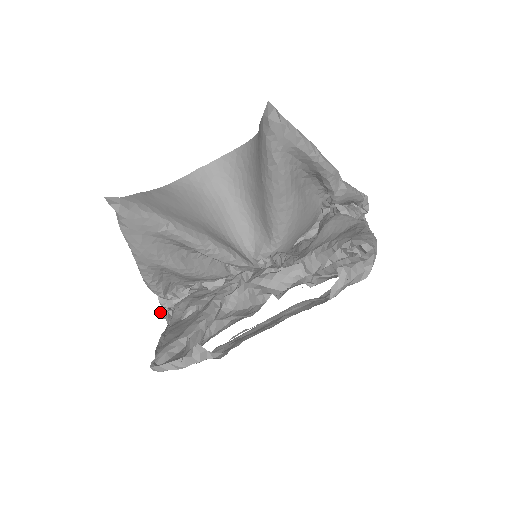
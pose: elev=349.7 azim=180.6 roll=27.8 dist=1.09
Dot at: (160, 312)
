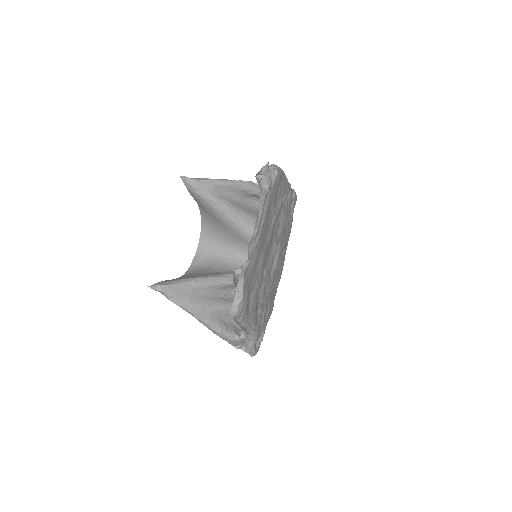
Dot at: (241, 339)
